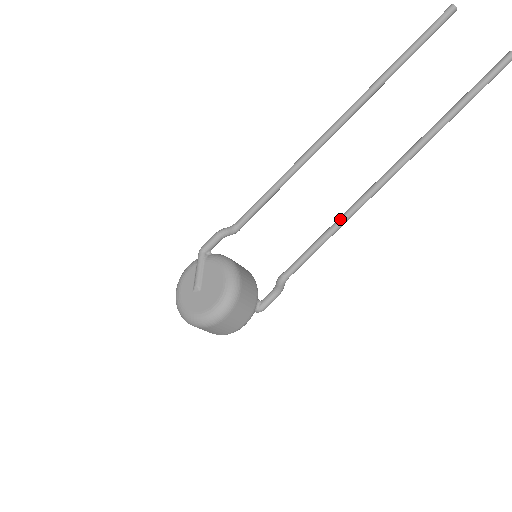
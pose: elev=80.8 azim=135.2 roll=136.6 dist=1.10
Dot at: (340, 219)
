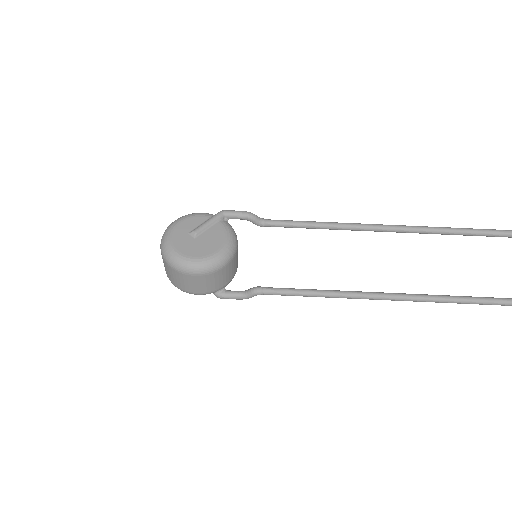
Dot at: (339, 292)
